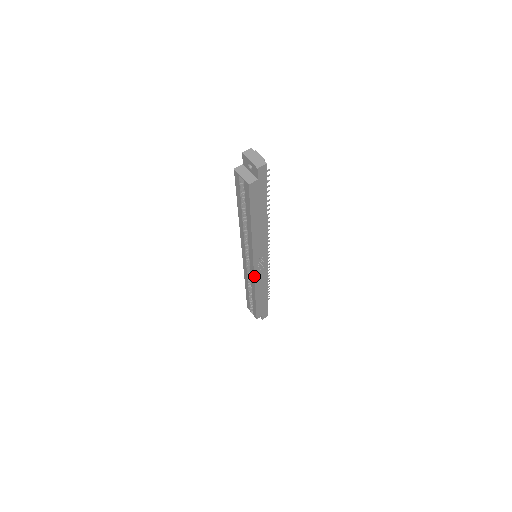
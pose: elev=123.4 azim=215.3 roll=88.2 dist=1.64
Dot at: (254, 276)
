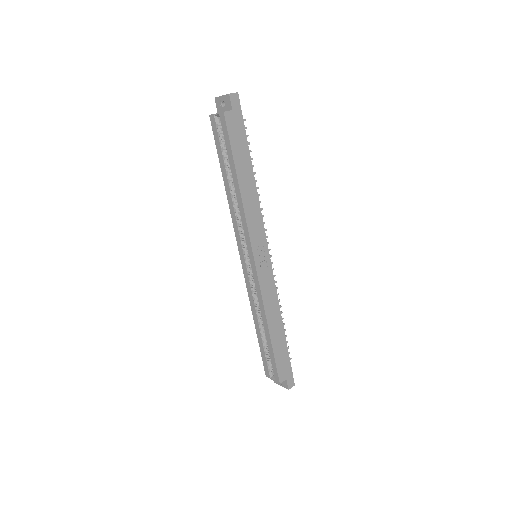
Dot at: (258, 280)
